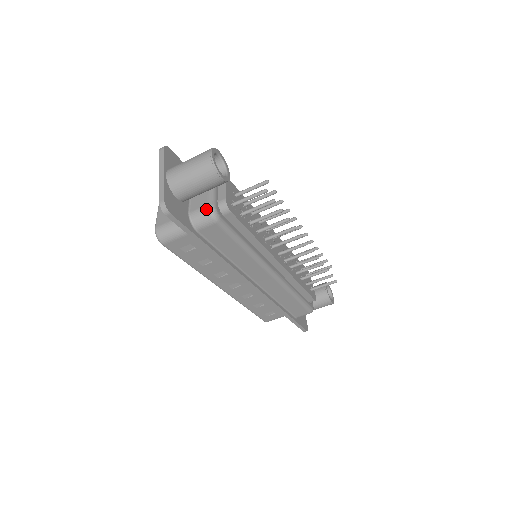
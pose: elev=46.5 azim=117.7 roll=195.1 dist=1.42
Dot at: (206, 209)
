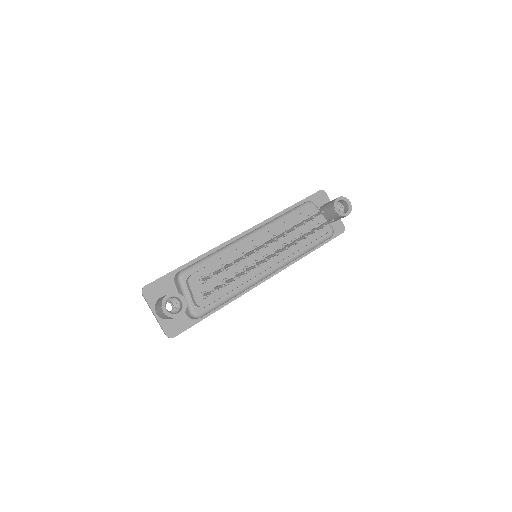
Dot at: (190, 316)
